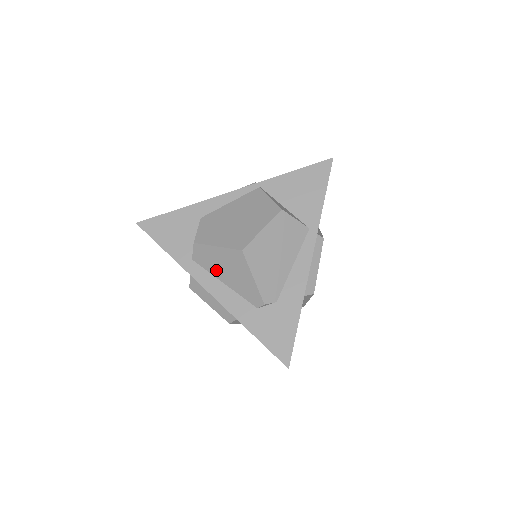
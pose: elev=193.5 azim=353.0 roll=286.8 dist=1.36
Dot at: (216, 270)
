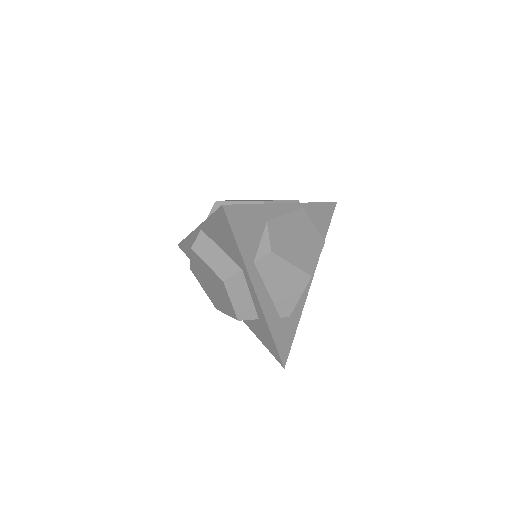
Dot at: (271, 280)
